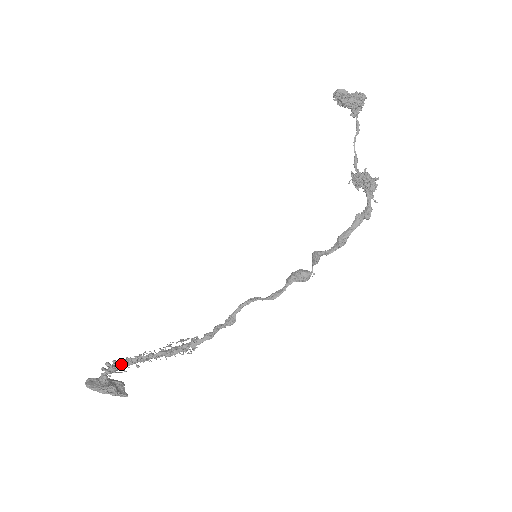
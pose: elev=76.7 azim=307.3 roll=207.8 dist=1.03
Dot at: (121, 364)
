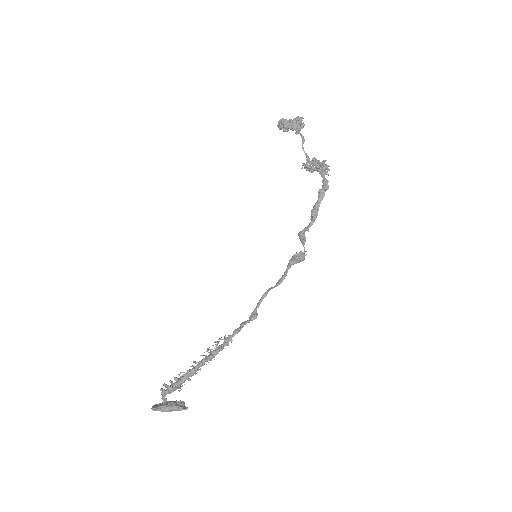
Dot at: (176, 382)
